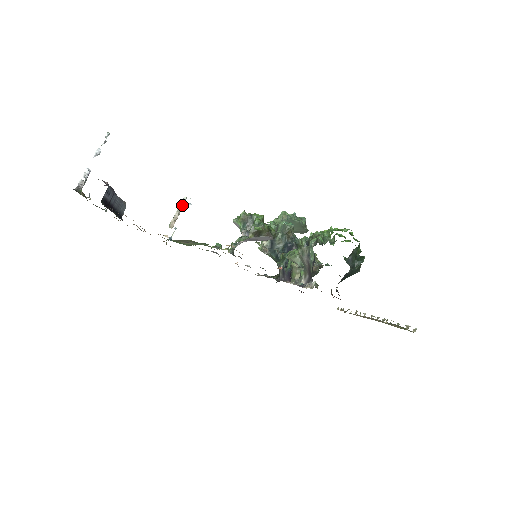
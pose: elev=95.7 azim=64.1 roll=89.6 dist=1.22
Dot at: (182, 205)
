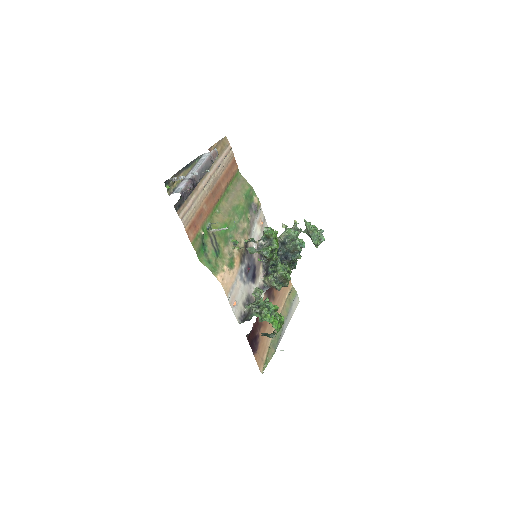
Dot at: (222, 229)
